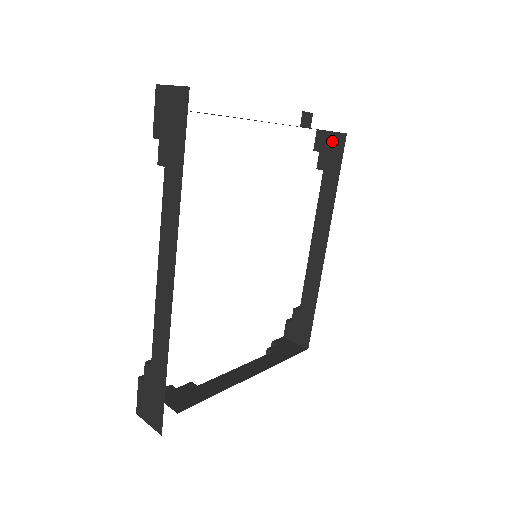
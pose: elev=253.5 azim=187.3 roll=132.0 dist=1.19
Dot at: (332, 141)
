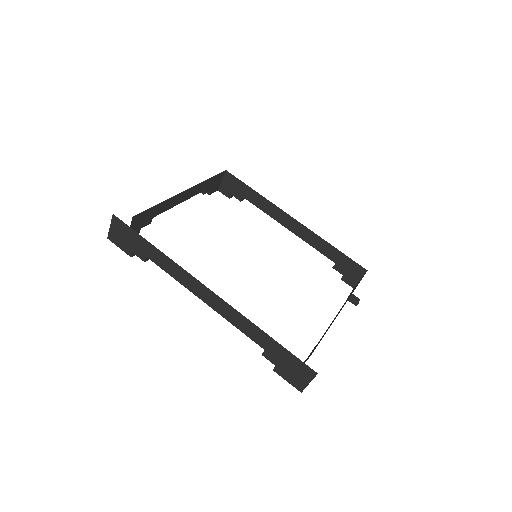
Dot at: (227, 183)
